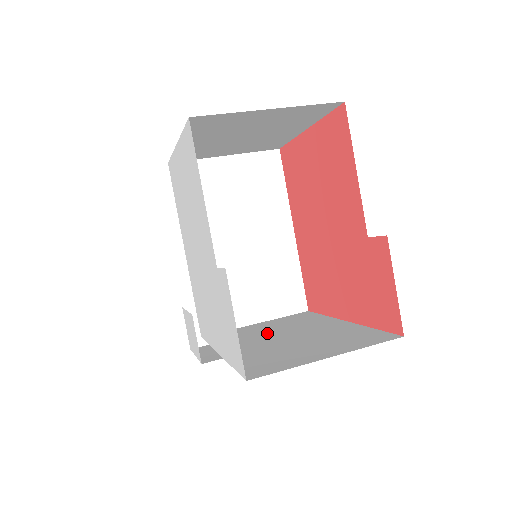
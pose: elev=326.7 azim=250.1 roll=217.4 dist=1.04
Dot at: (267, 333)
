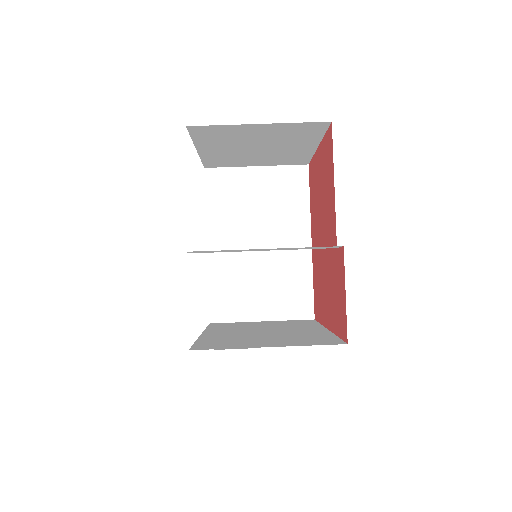
Dot at: (257, 327)
